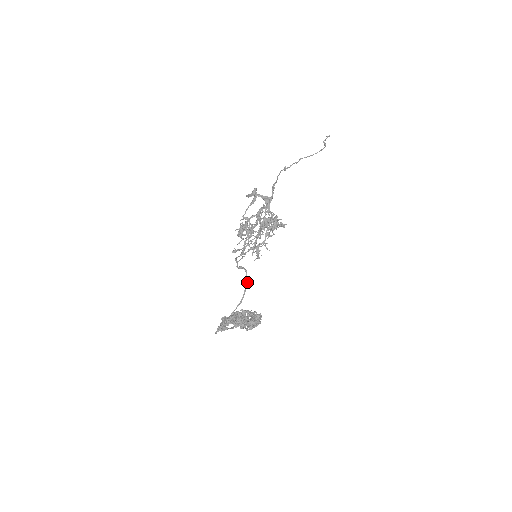
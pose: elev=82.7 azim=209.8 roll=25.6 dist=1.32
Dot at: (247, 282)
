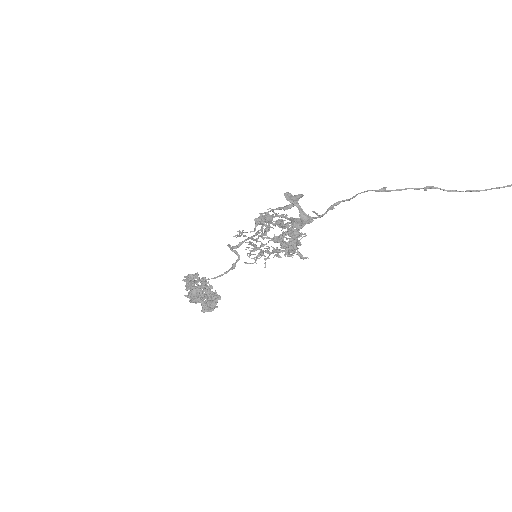
Dot at: (232, 268)
